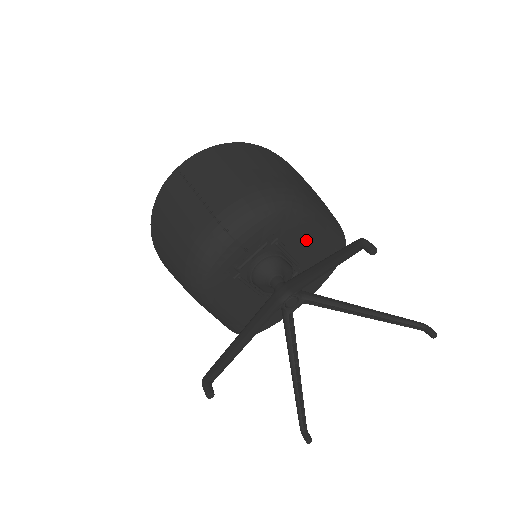
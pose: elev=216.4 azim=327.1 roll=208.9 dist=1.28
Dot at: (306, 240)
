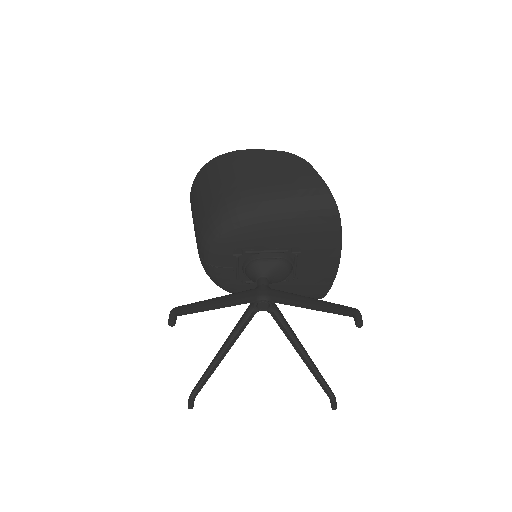
Dot at: (274, 233)
